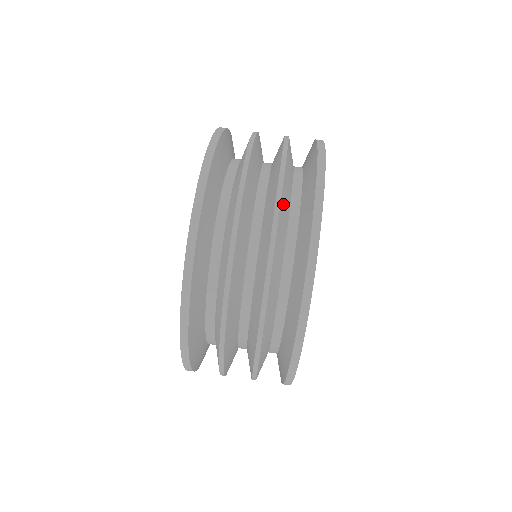
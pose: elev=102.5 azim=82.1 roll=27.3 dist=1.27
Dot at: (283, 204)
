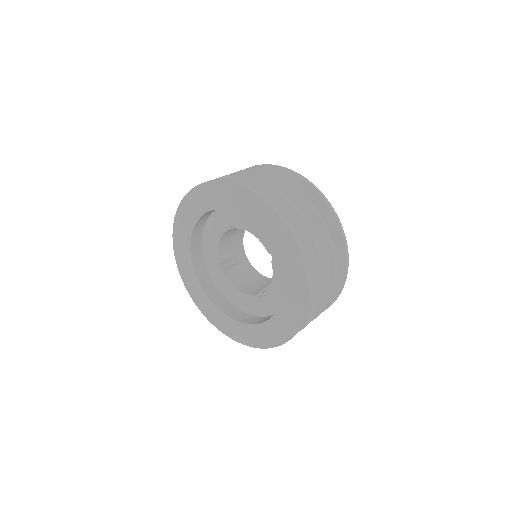
Dot at: occluded
